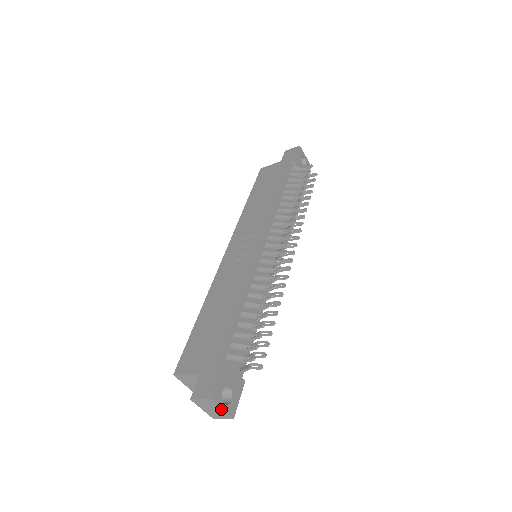
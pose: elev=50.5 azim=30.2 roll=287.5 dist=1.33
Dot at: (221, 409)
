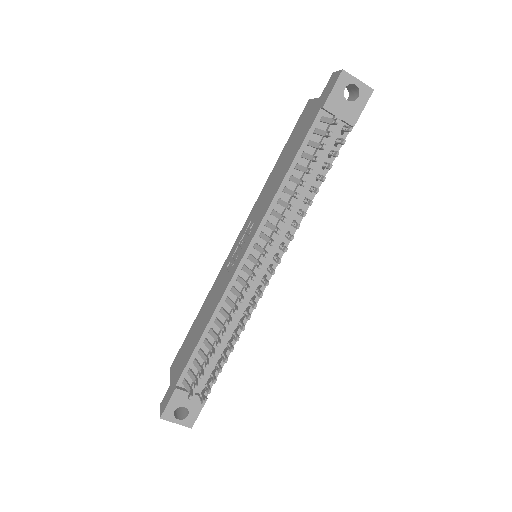
Dot at: (176, 422)
